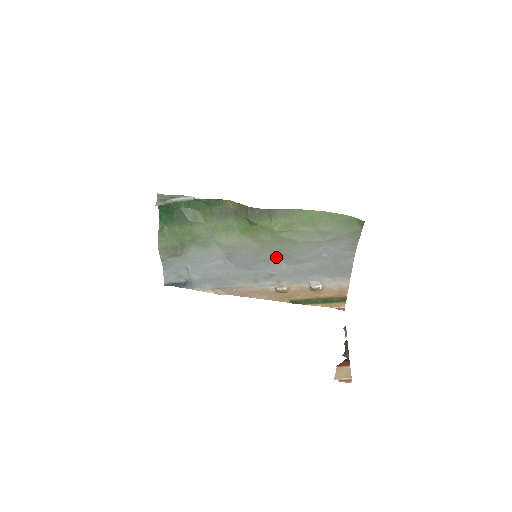
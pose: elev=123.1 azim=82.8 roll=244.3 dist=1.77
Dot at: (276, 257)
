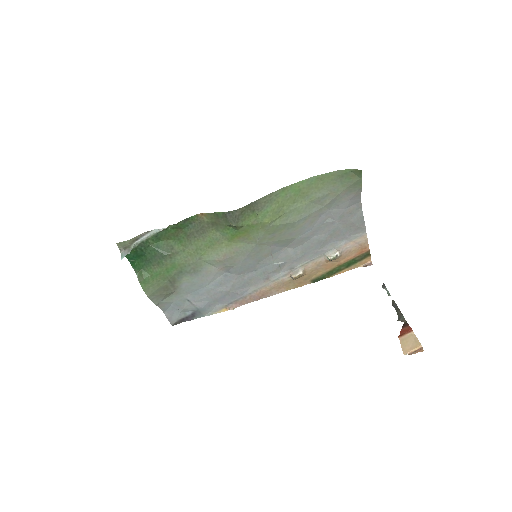
Dot at: (278, 247)
